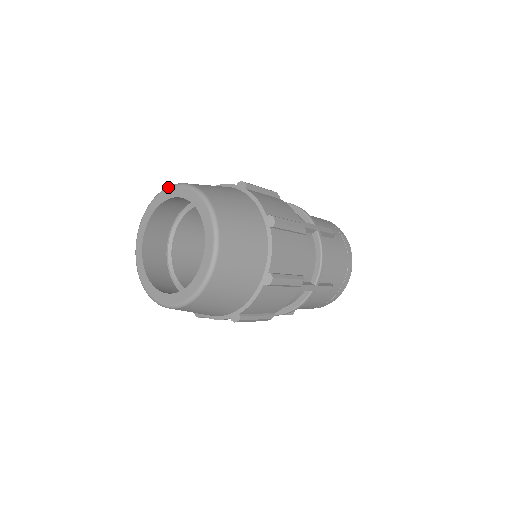
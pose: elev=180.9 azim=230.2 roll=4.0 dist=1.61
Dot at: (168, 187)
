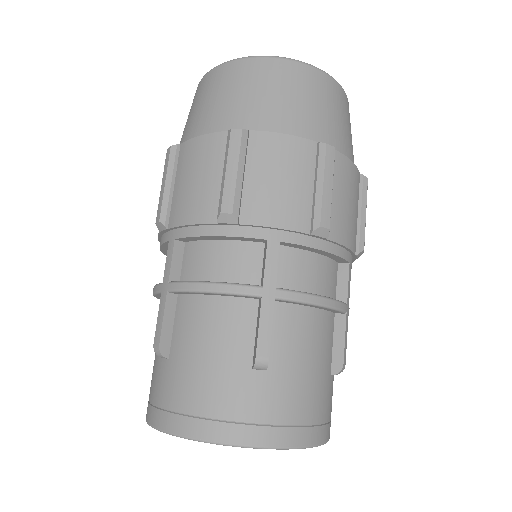
Dot at: occluded
